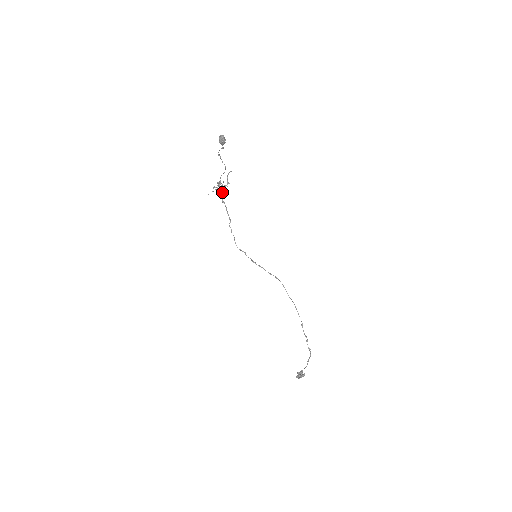
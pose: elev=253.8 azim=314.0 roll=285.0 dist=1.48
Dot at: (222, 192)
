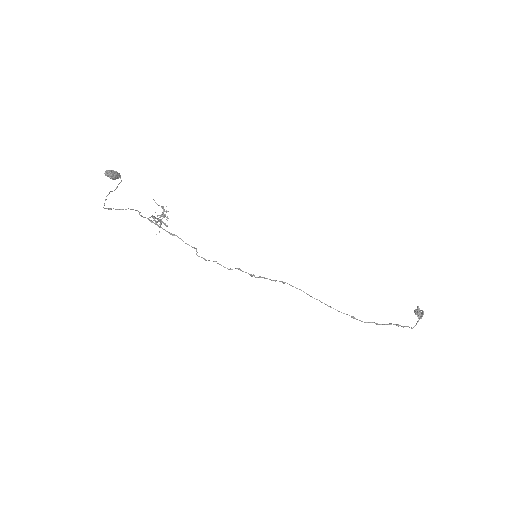
Dot at: occluded
